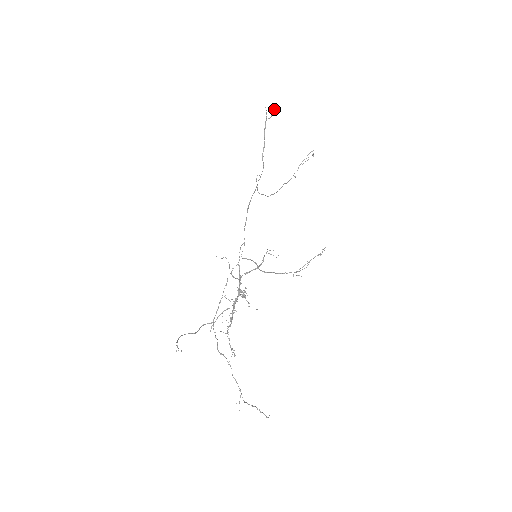
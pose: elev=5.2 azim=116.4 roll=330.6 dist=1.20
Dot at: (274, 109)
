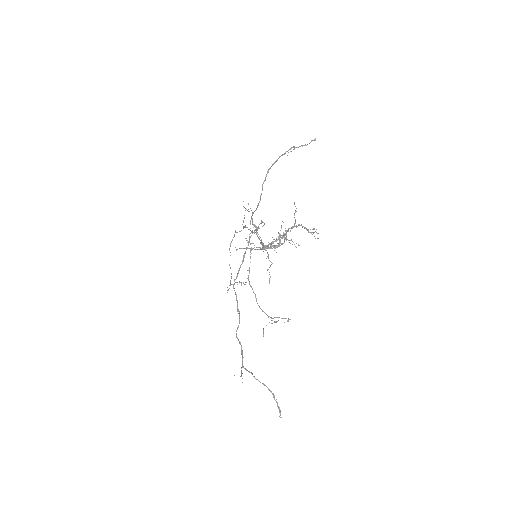
Dot at: (248, 211)
